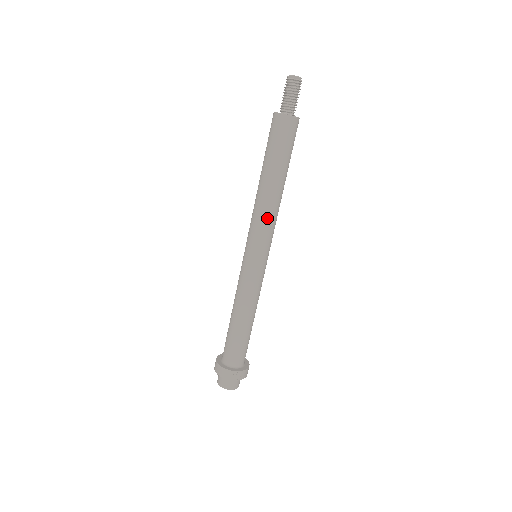
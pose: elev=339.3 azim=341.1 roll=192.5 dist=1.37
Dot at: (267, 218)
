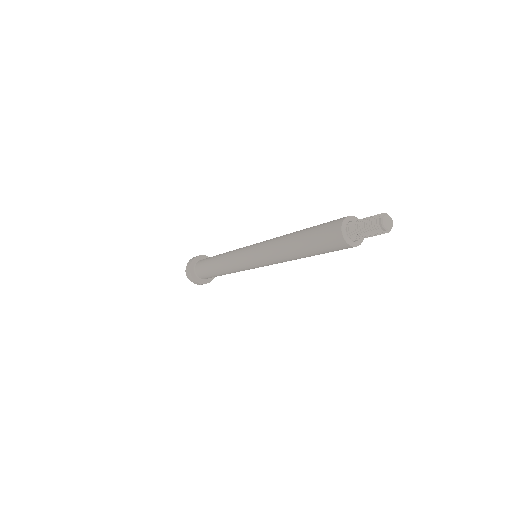
Dot at: (276, 261)
